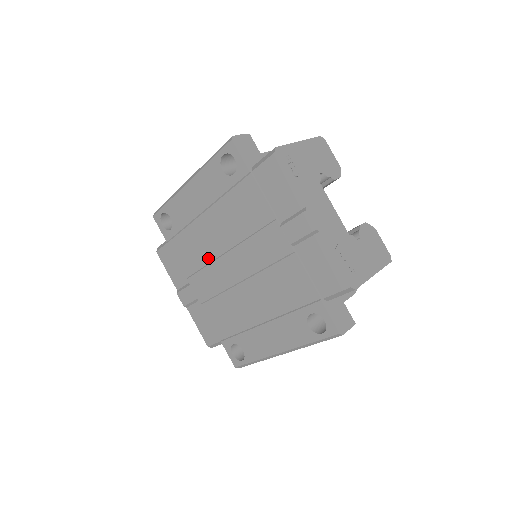
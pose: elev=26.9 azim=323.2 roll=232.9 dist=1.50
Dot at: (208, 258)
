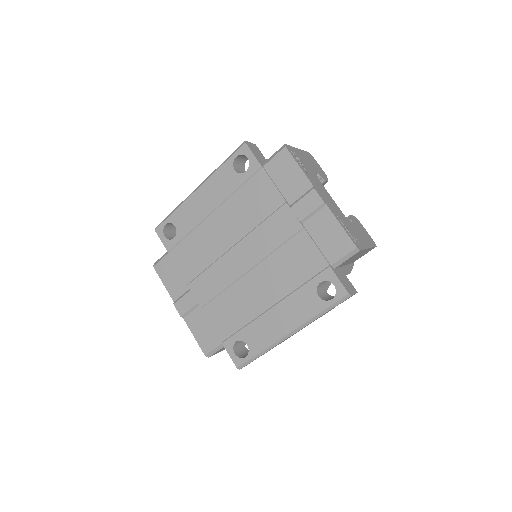
Dot at: (213, 257)
